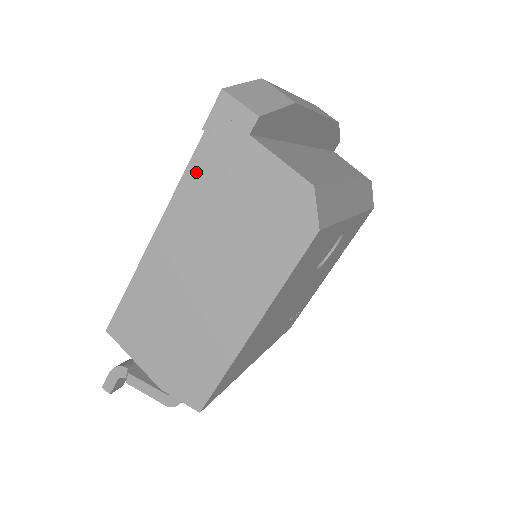
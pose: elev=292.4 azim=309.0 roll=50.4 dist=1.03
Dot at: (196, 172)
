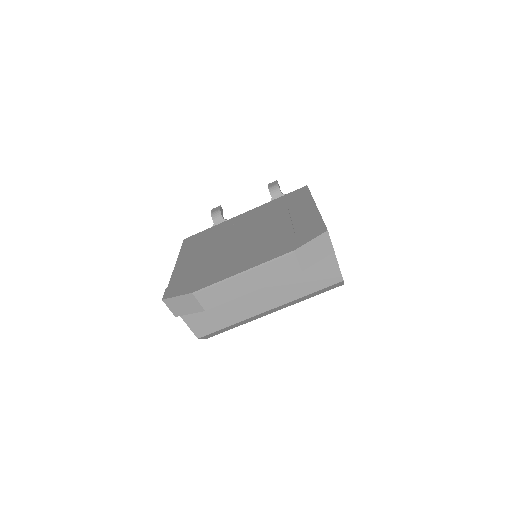
Dot at: occluded
